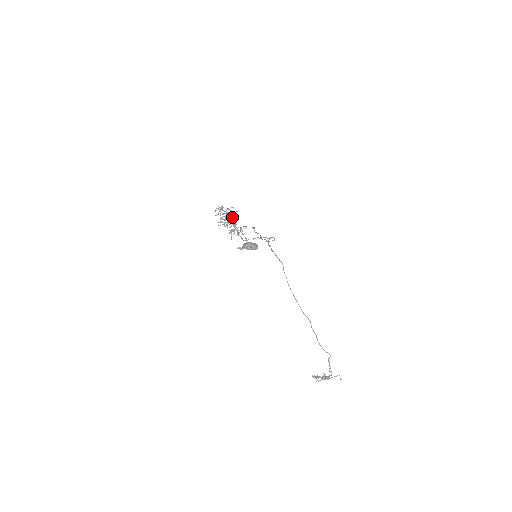
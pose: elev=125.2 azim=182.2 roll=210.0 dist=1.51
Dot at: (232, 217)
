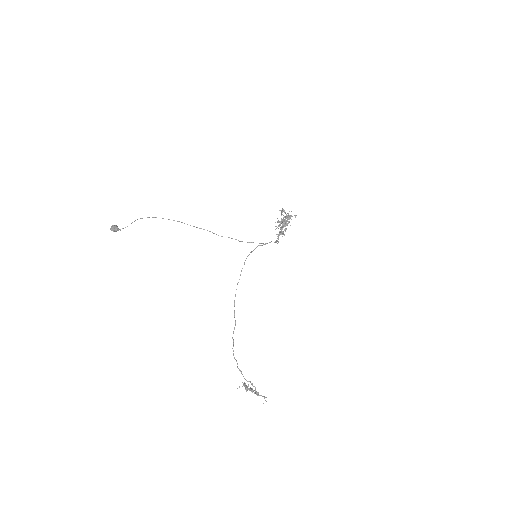
Dot at: (285, 220)
